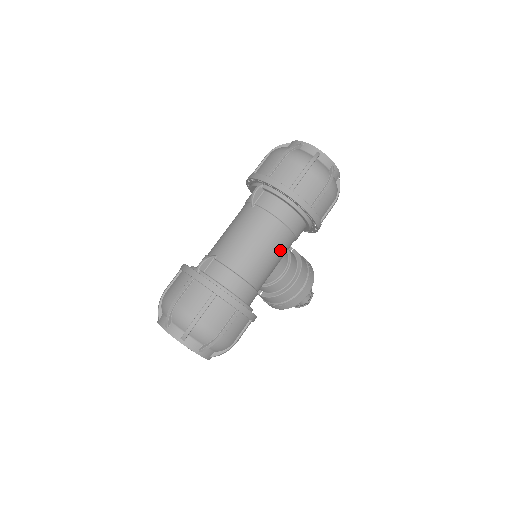
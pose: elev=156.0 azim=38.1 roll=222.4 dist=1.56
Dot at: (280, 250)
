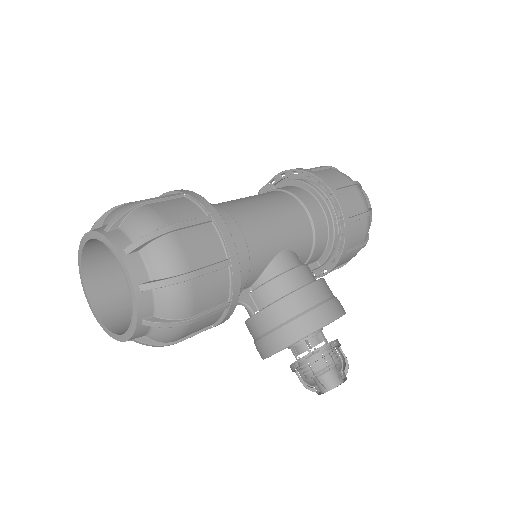
Dot at: (289, 222)
